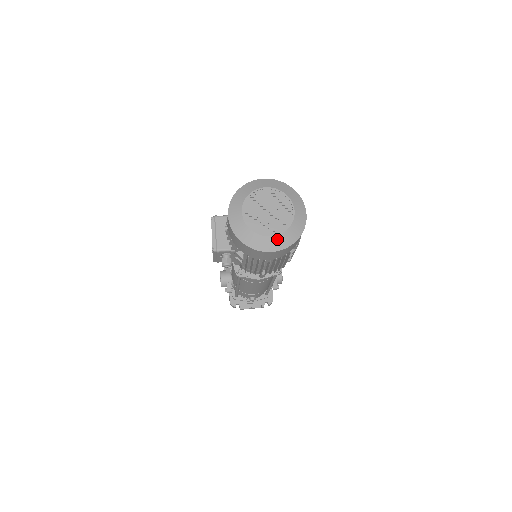
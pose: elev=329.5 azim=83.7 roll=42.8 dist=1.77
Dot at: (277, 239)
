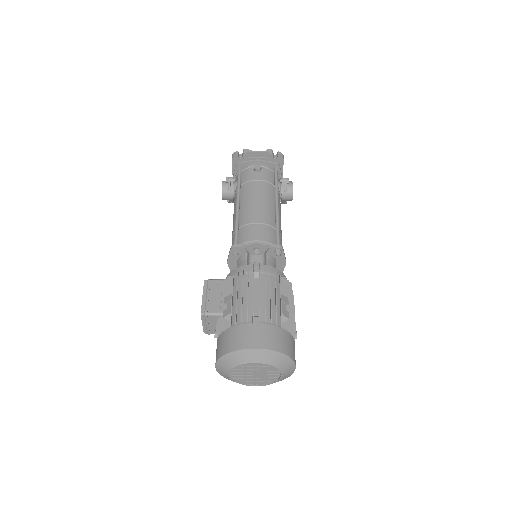
Dot at: (261, 385)
